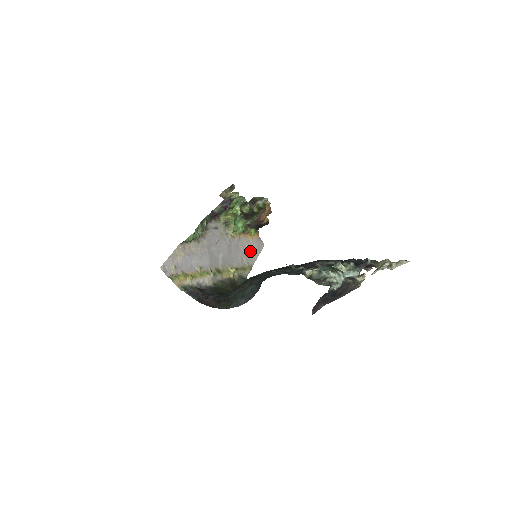
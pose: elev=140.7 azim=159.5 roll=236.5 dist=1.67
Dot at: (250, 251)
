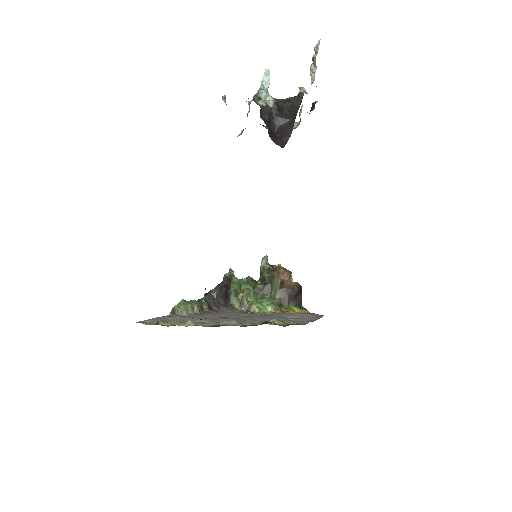
Dot at: (300, 317)
